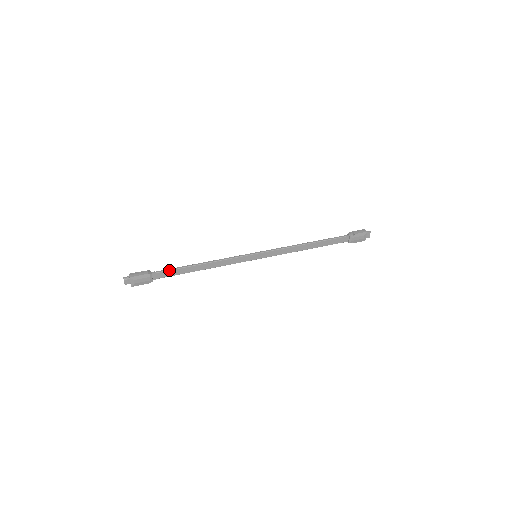
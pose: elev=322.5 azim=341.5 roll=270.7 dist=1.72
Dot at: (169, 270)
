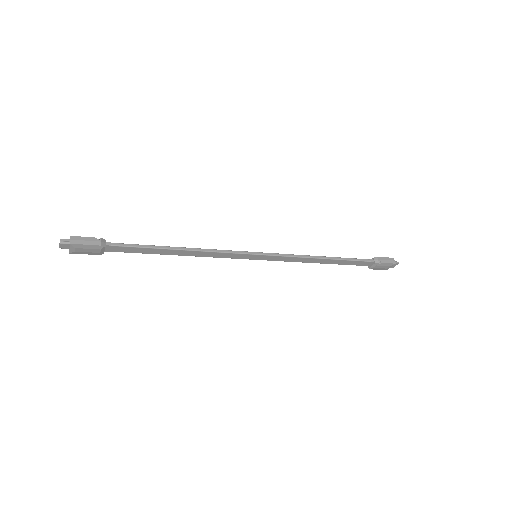
Dot at: (133, 246)
